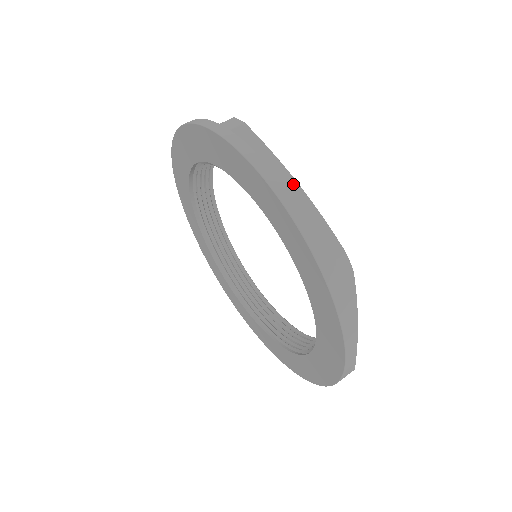
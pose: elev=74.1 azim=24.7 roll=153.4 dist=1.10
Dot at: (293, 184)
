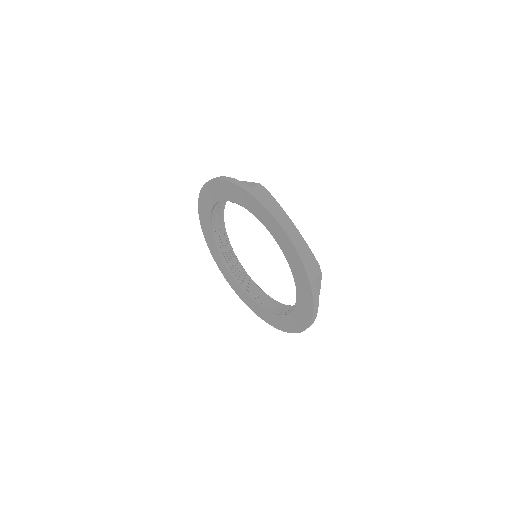
Dot at: (293, 226)
